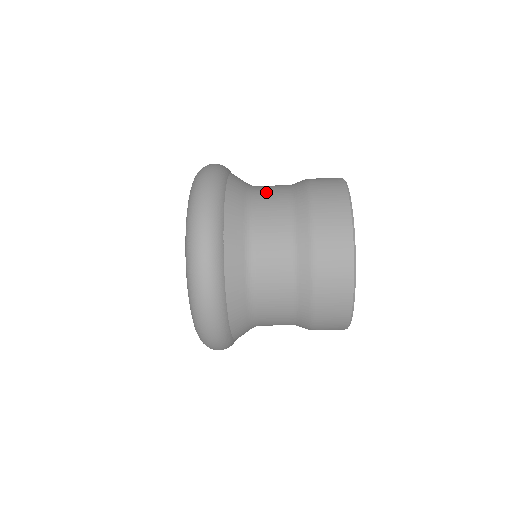
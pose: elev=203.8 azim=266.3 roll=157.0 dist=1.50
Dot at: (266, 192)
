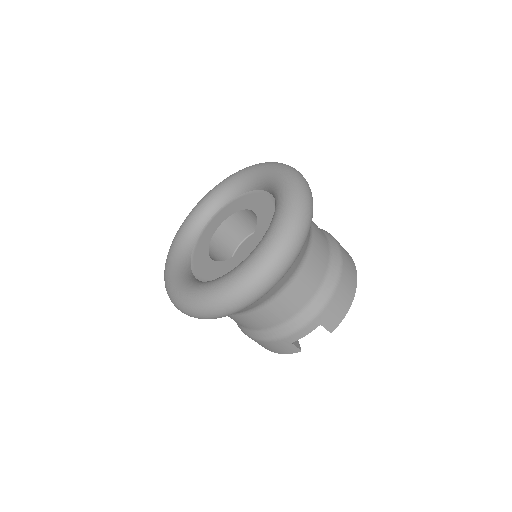
Dot at: occluded
